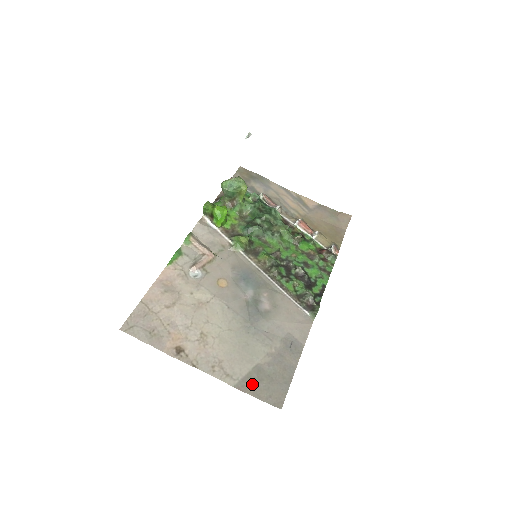
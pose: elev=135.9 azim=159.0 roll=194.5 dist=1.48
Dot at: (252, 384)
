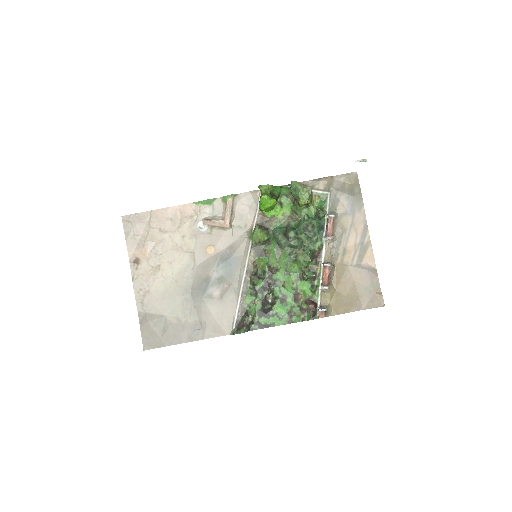
Dot at: (147, 322)
